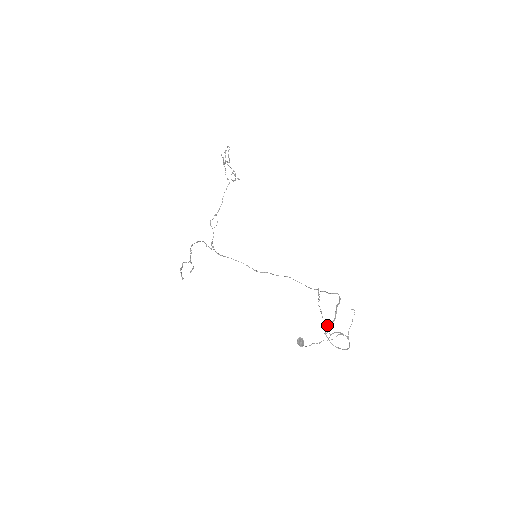
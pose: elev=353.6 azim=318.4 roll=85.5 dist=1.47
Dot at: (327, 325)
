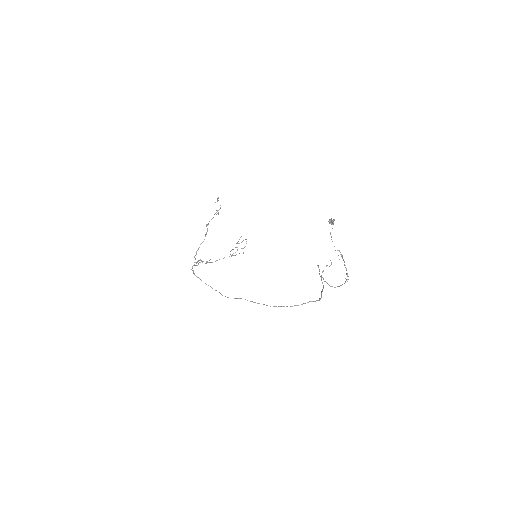
Dot at: occluded
